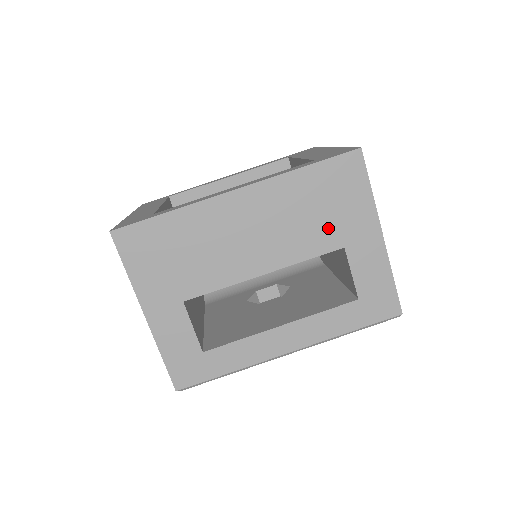
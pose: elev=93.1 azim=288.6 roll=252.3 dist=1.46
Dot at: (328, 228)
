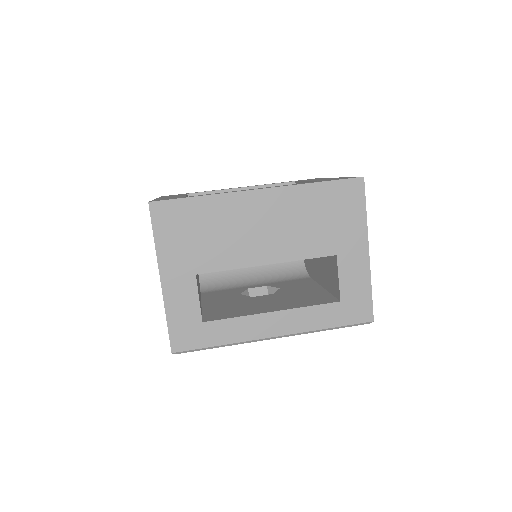
Dot at: (327, 236)
